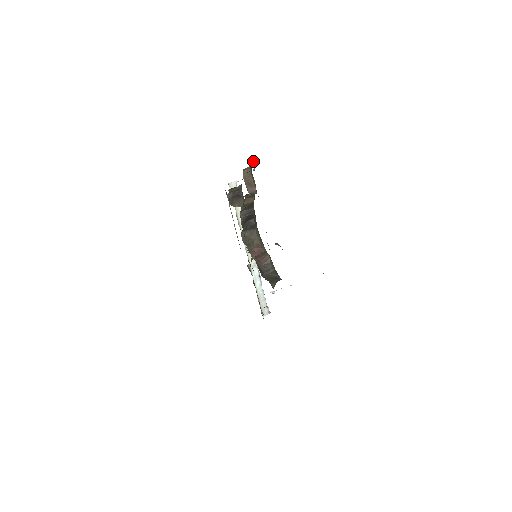
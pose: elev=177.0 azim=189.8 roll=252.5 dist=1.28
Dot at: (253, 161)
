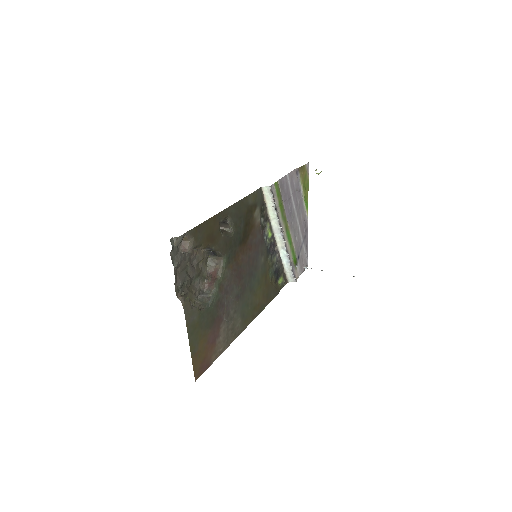
Dot at: (179, 238)
